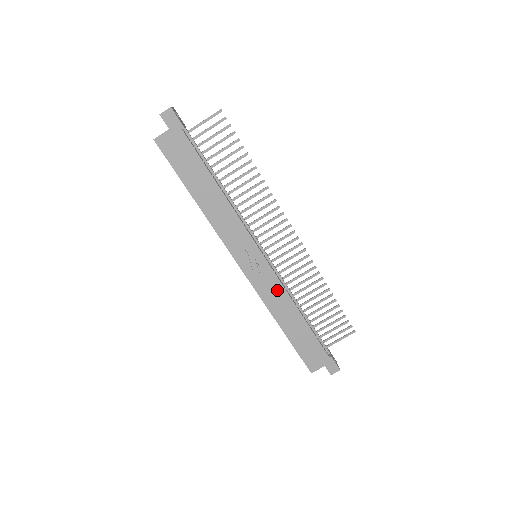
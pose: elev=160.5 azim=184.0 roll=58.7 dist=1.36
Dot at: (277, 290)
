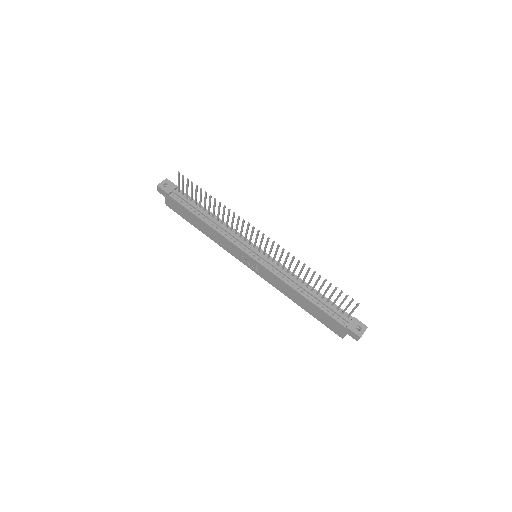
Dot at: (276, 280)
